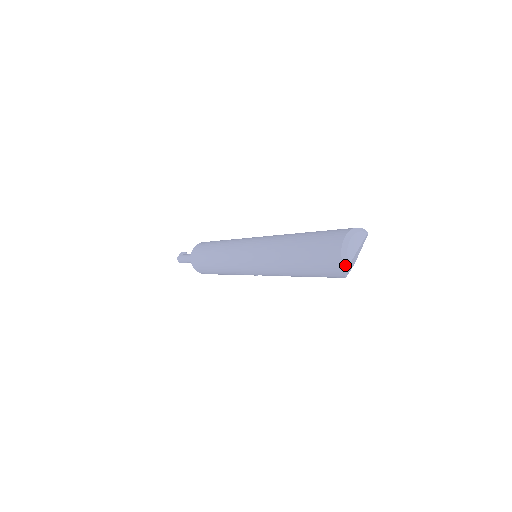
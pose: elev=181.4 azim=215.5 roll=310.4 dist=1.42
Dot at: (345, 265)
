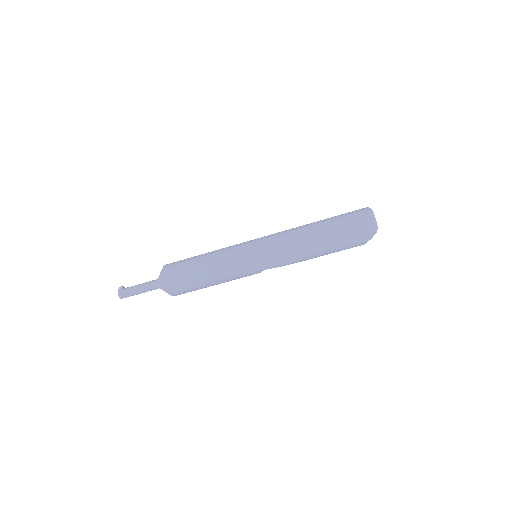
Dot at: (376, 228)
